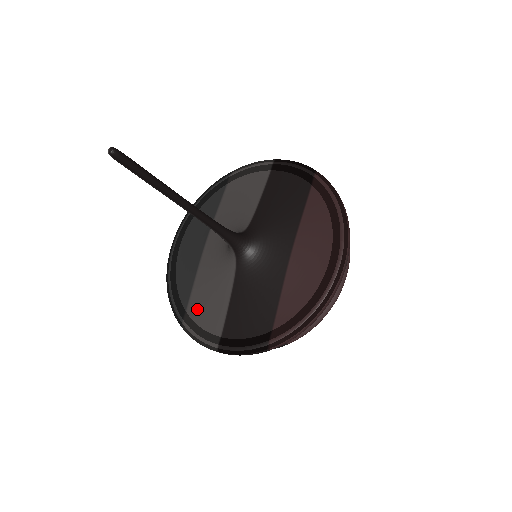
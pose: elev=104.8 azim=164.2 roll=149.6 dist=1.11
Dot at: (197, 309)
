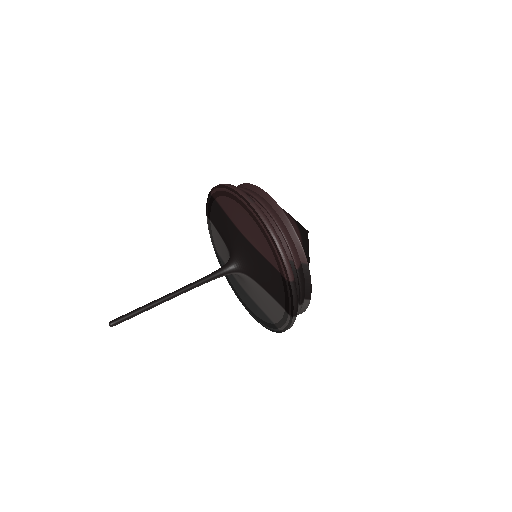
Dot at: (272, 315)
